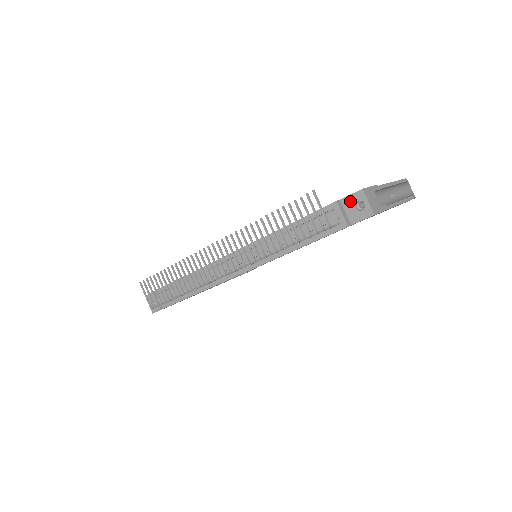
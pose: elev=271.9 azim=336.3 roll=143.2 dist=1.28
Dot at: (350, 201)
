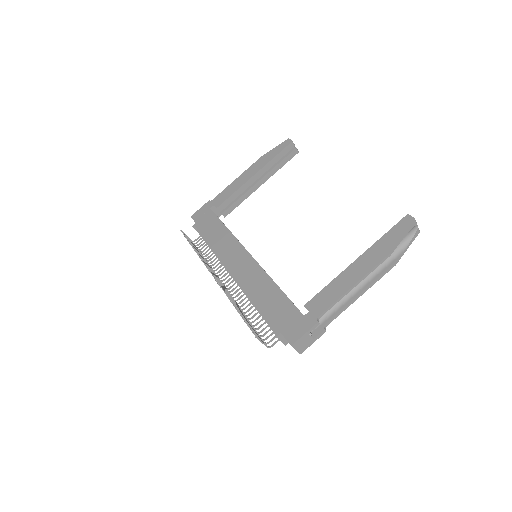
Dot at: (286, 339)
